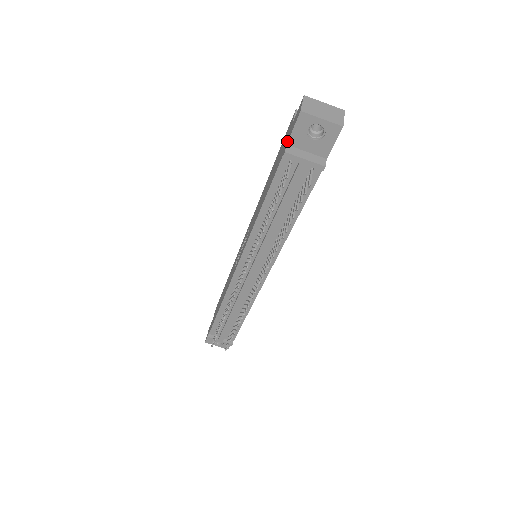
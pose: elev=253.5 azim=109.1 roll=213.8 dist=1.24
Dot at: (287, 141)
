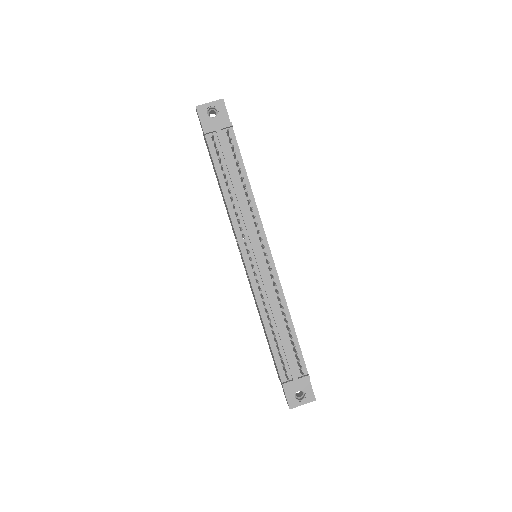
Dot at: (203, 132)
